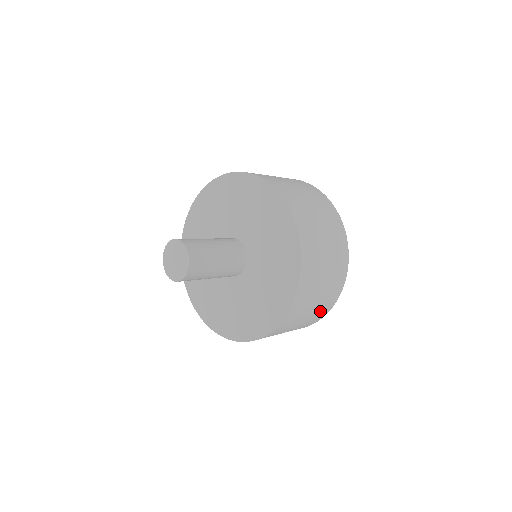
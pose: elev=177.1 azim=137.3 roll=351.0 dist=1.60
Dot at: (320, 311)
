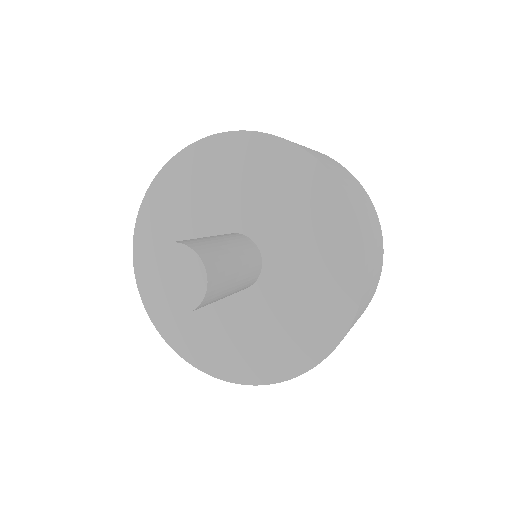
Dot at: occluded
